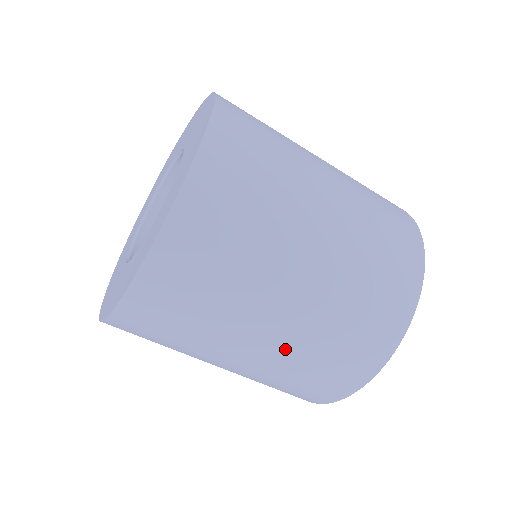
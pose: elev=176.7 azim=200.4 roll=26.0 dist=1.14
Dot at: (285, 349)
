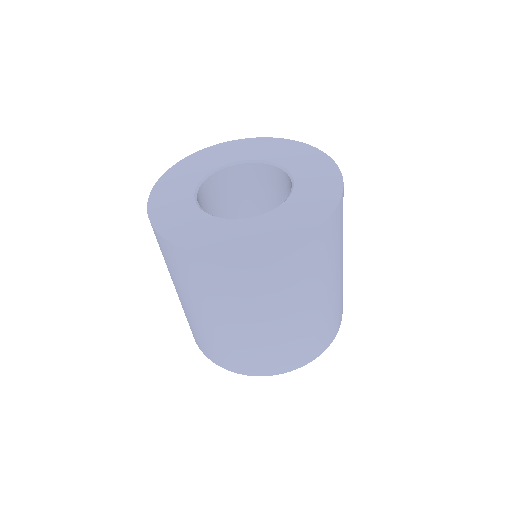
Dot at: (294, 328)
